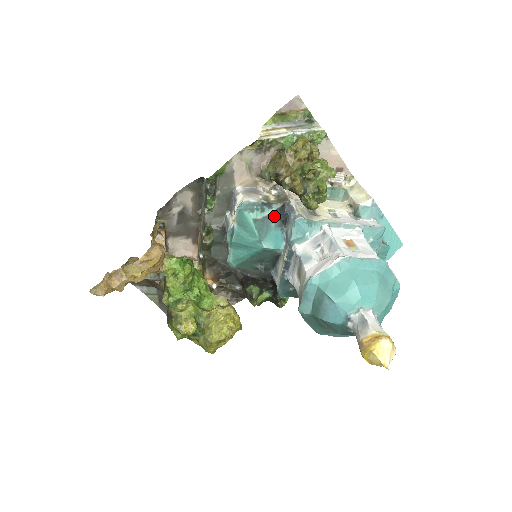
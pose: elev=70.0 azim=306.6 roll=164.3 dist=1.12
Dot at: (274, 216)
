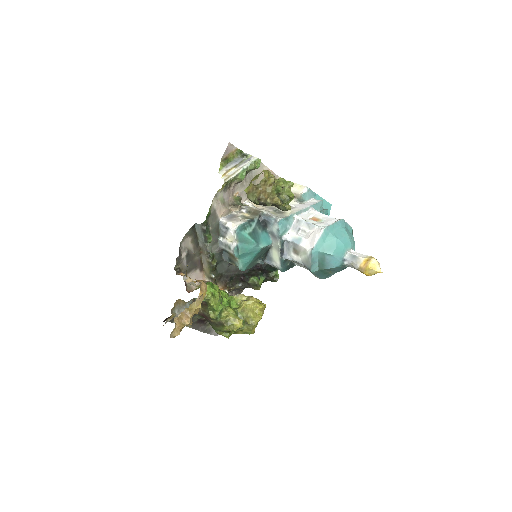
Dot at: (258, 225)
